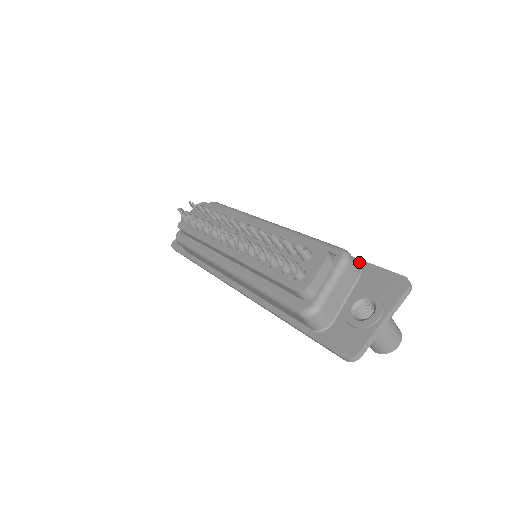
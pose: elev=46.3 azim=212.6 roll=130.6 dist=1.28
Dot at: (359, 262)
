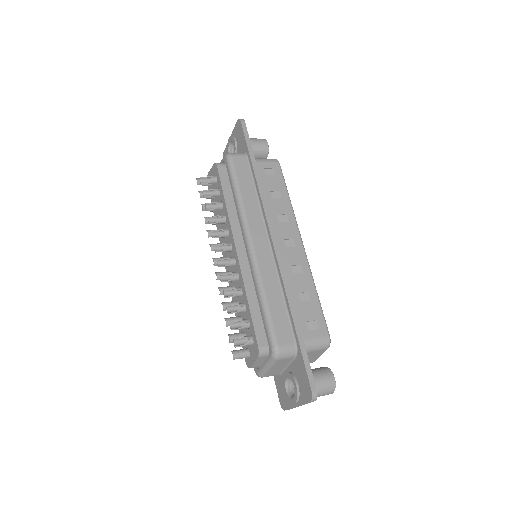
Dot at: (297, 344)
